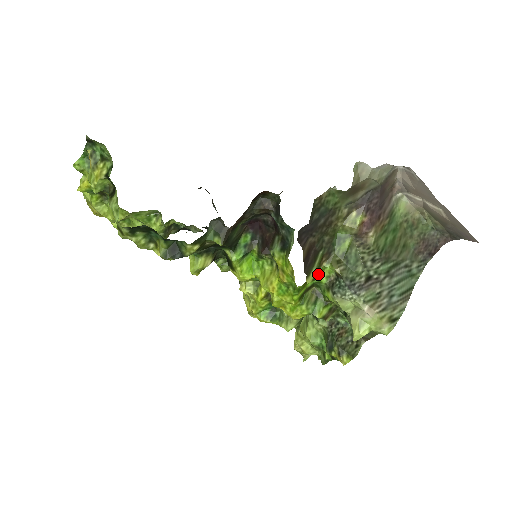
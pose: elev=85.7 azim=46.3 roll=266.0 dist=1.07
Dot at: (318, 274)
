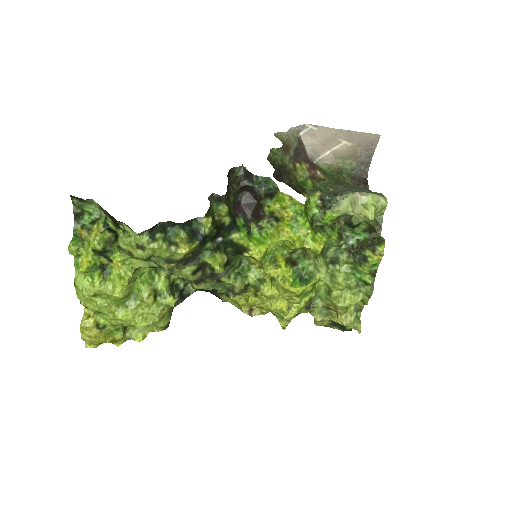
Dot at: (309, 207)
